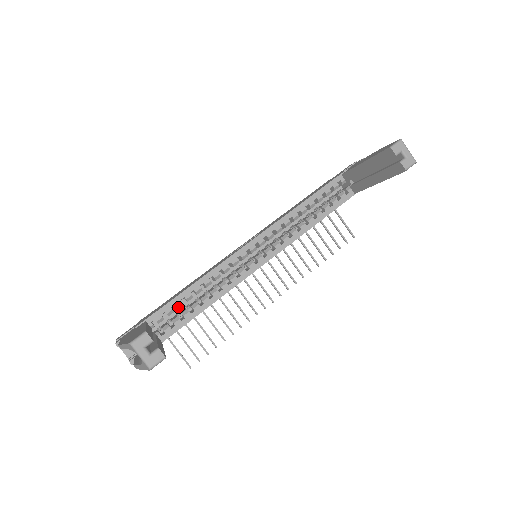
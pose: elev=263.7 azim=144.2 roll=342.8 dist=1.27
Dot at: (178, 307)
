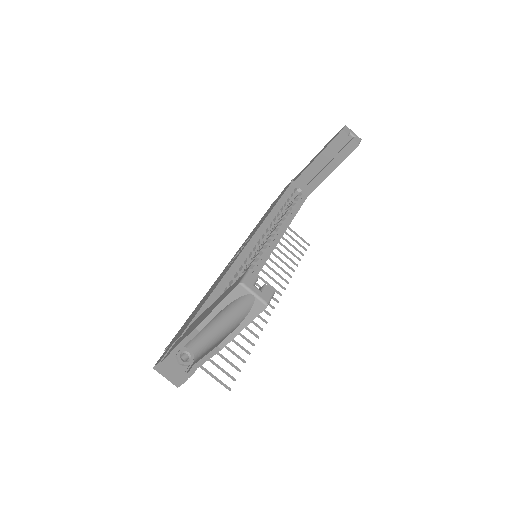
Dot at: occluded
